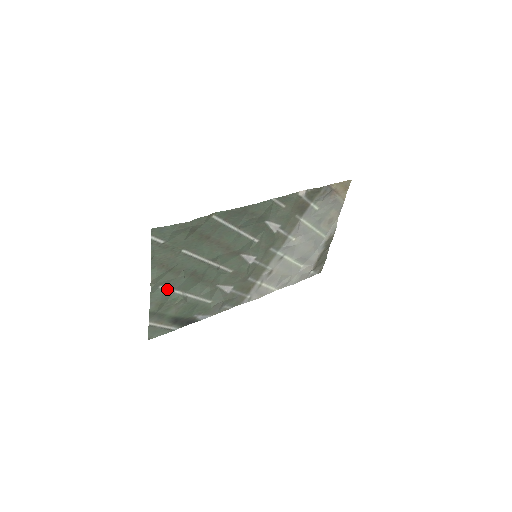
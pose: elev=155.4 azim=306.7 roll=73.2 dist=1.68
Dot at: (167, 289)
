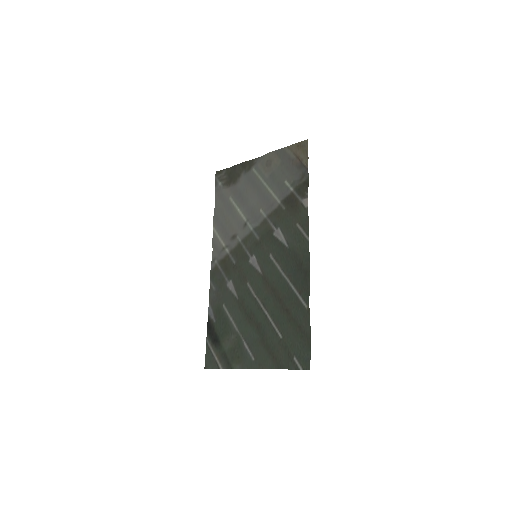
Dot at: (248, 351)
